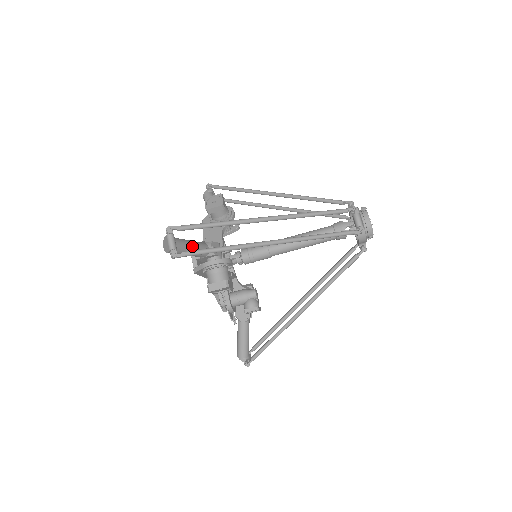
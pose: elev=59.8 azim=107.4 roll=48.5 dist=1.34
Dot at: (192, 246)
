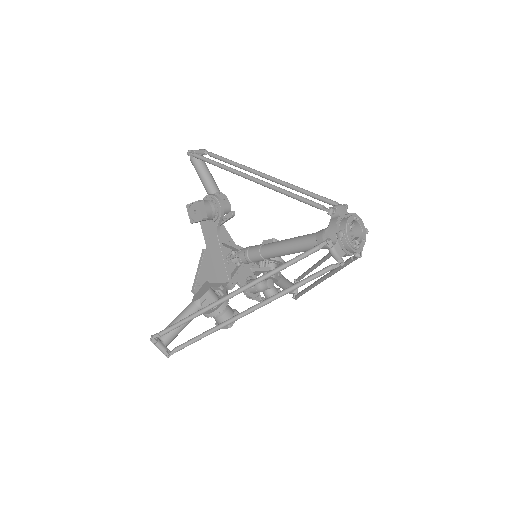
Dot at: (181, 326)
